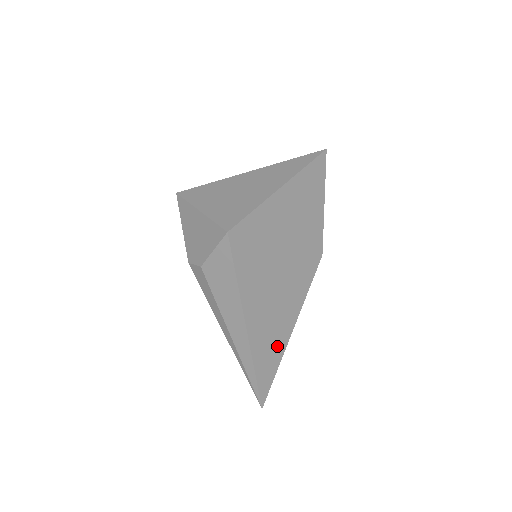
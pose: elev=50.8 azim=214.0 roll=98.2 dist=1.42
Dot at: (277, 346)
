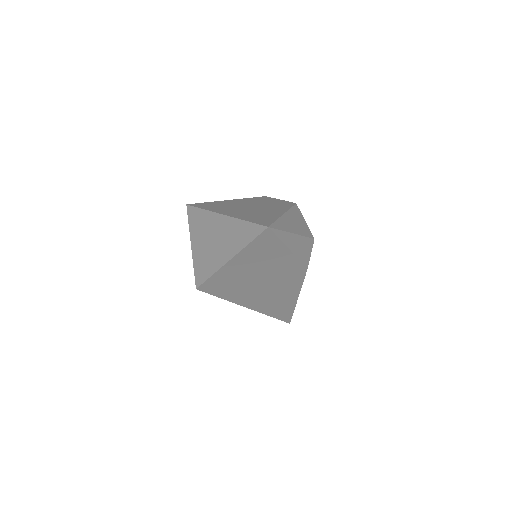
Dot at: (286, 306)
